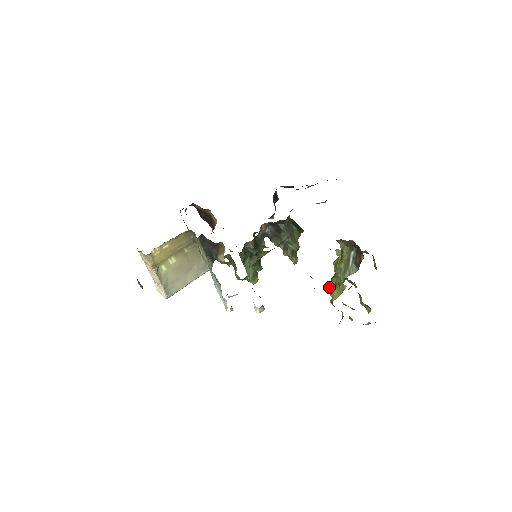
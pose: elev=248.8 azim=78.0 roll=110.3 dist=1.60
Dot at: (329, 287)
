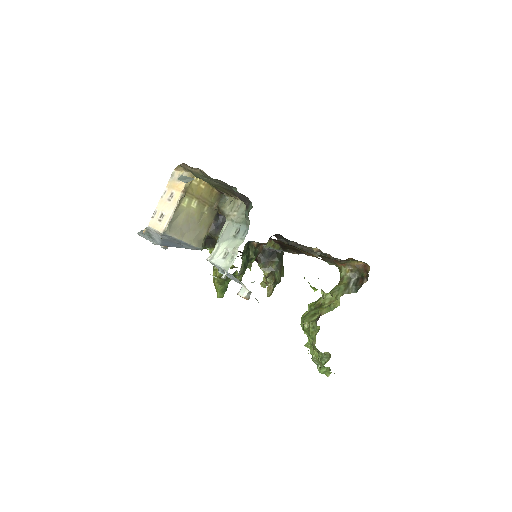
Dot at: (302, 320)
